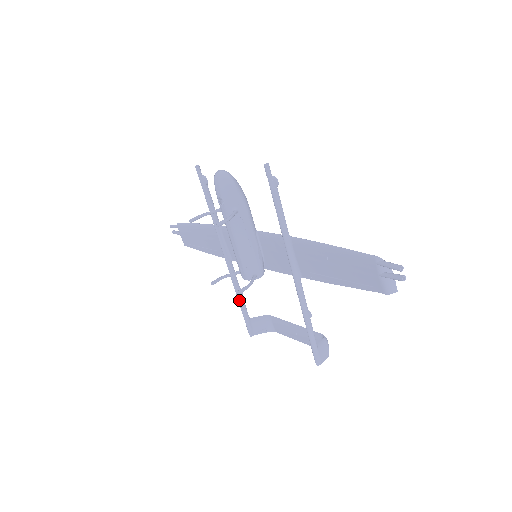
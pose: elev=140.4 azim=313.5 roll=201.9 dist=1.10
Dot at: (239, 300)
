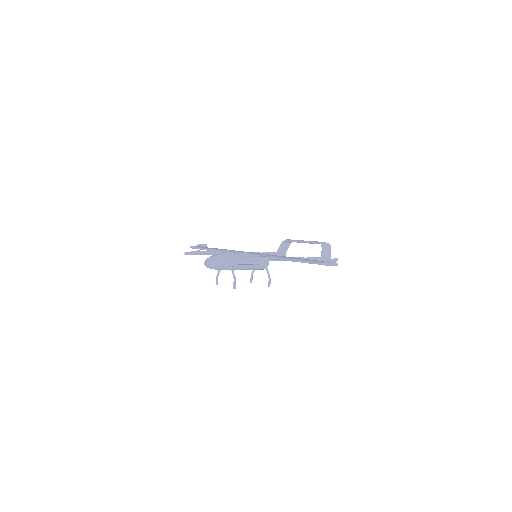
Dot at: occluded
